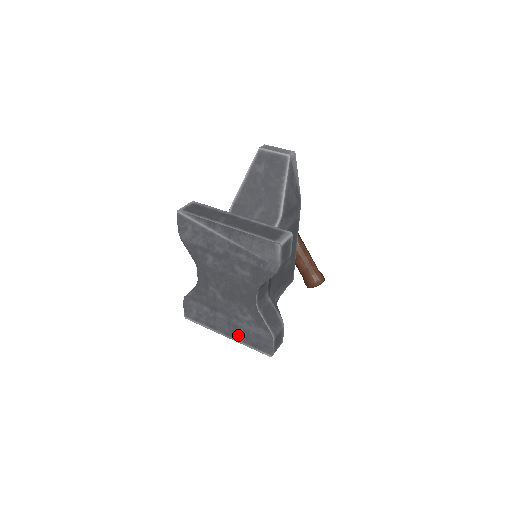
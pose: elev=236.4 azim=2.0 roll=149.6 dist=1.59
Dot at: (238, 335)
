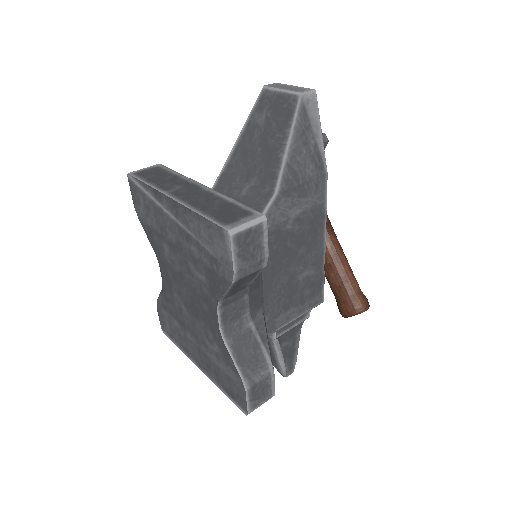
Dot at: (210, 370)
